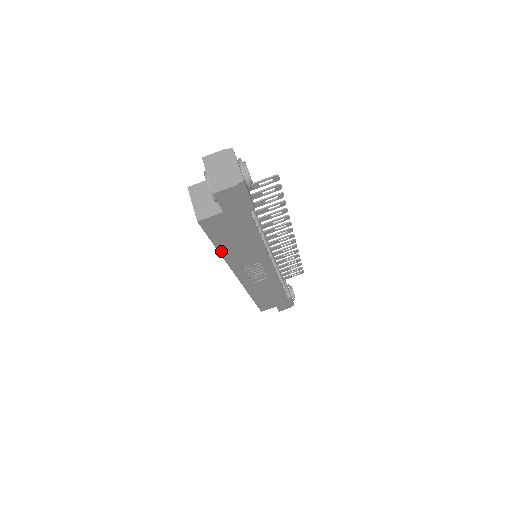
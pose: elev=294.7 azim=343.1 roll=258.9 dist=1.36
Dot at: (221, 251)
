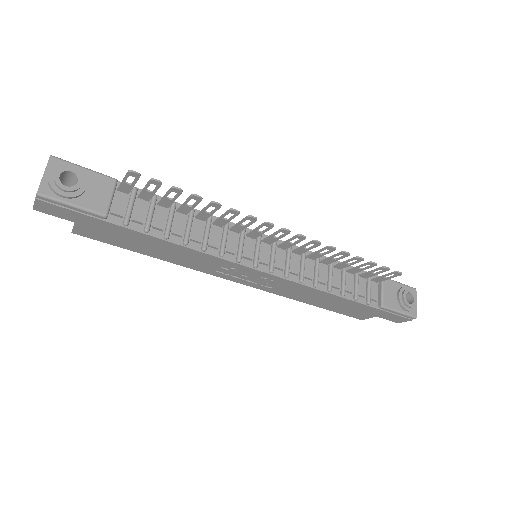
Dot at: (155, 256)
